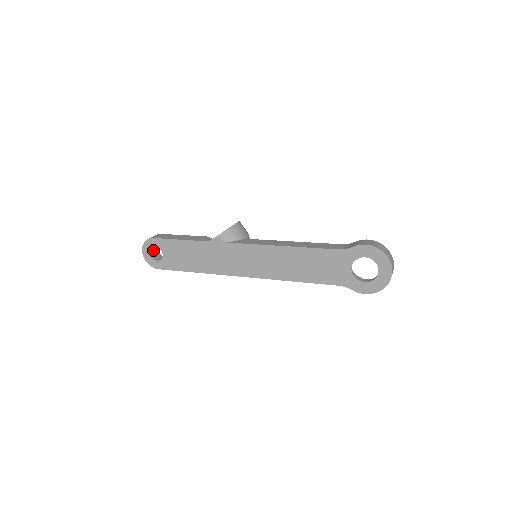
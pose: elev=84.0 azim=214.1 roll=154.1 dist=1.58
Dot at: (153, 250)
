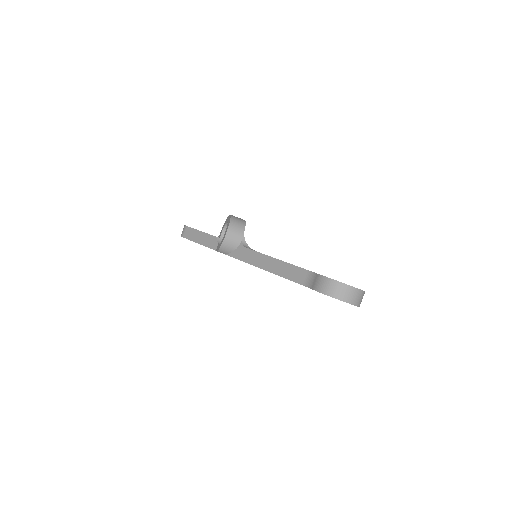
Dot at: occluded
